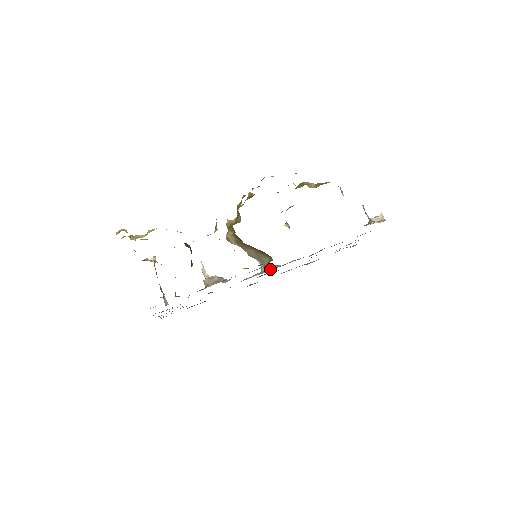
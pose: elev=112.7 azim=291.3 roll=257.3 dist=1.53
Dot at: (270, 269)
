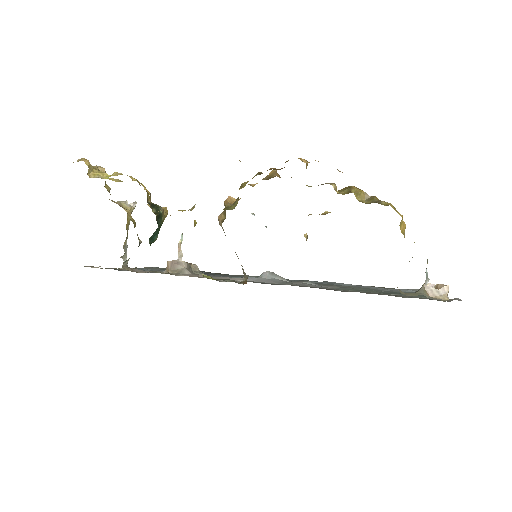
Dot at: (269, 280)
